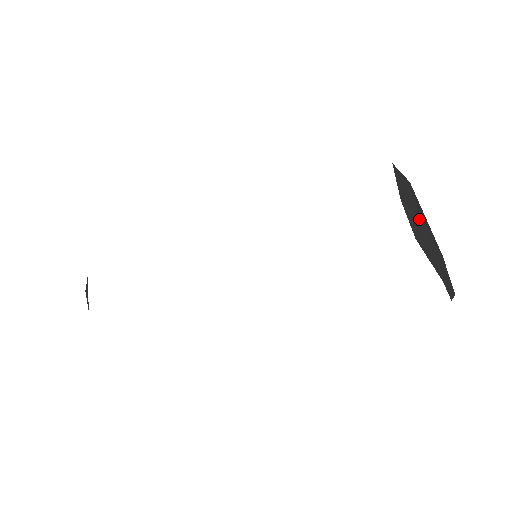
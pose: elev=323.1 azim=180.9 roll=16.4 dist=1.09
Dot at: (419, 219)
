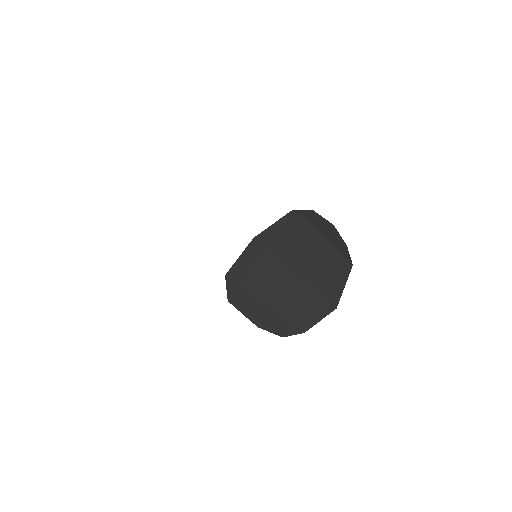
Dot at: (238, 288)
